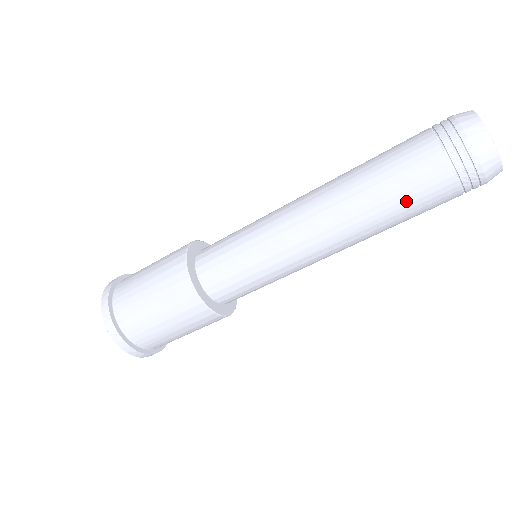
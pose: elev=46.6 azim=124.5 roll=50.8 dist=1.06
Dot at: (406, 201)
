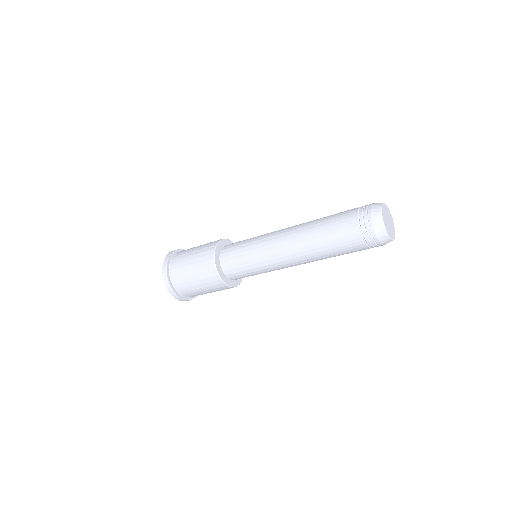
Dot at: (337, 248)
